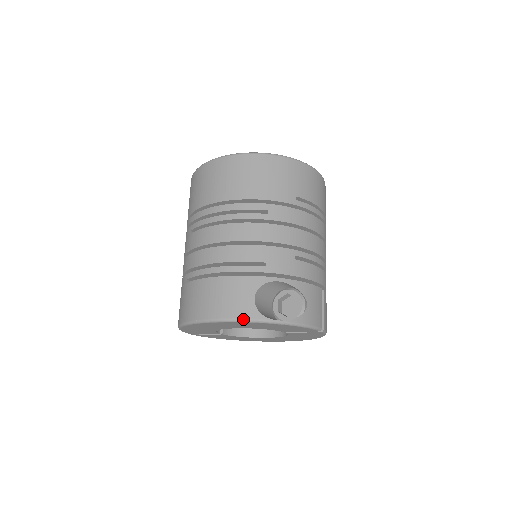
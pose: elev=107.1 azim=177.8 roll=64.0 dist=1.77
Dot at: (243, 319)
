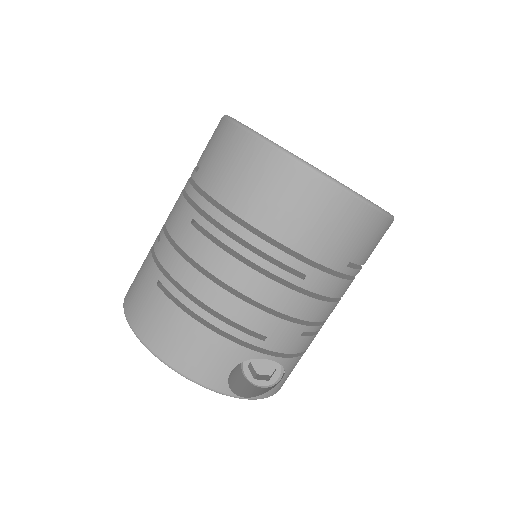
Dot at: (207, 387)
